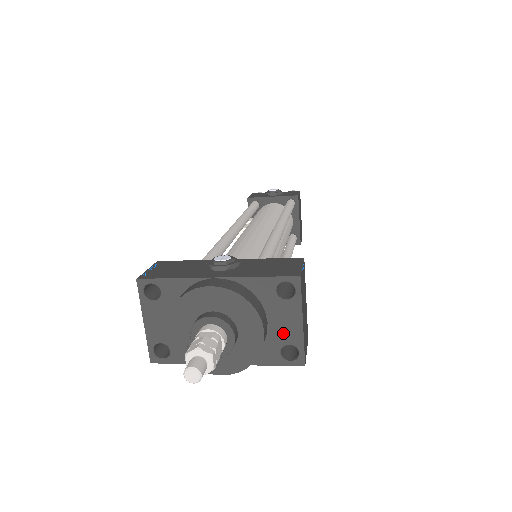
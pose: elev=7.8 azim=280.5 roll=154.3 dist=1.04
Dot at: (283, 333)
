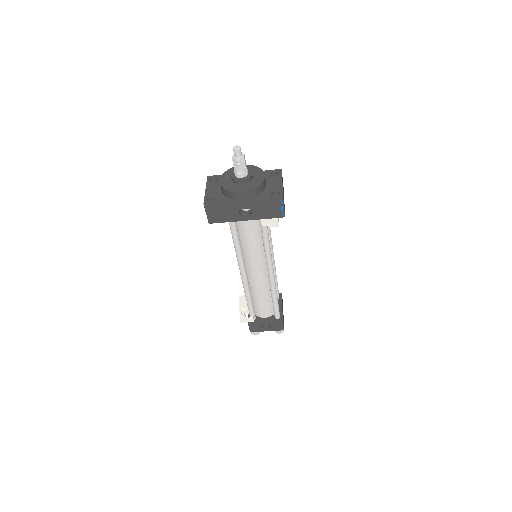
Dot at: (273, 187)
